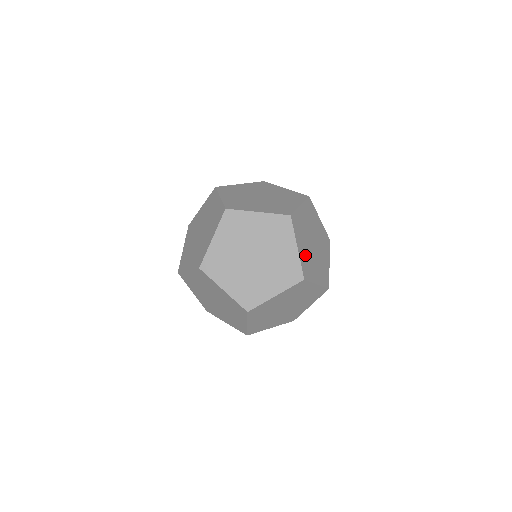
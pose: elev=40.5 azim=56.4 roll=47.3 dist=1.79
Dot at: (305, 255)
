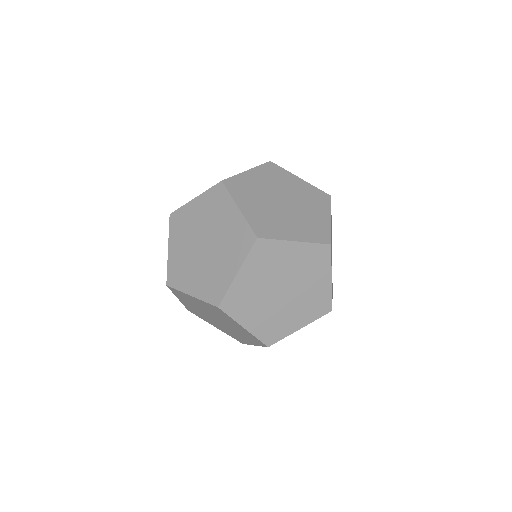
Dot at: (264, 321)
